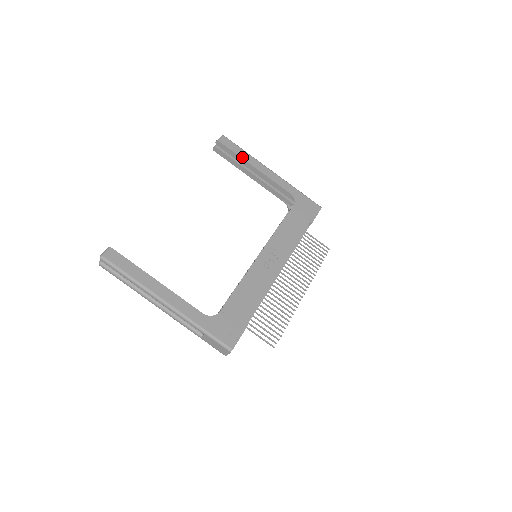
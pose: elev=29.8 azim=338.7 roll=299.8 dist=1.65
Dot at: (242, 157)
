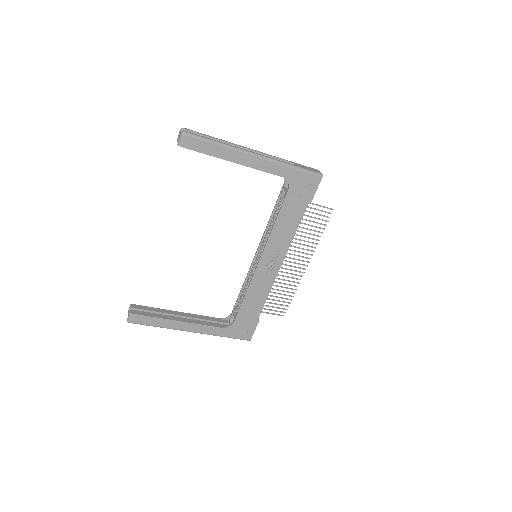
Dot at: (215, 156)
